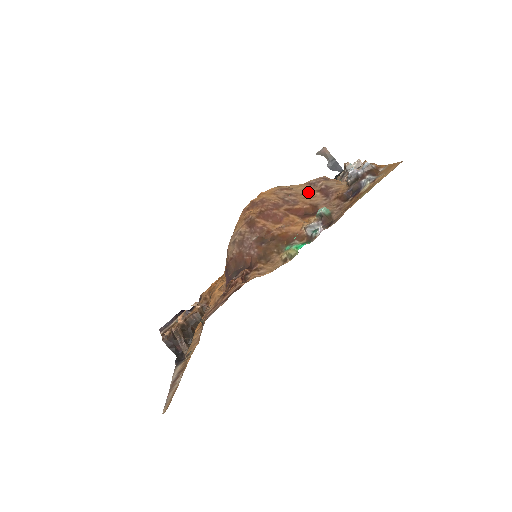
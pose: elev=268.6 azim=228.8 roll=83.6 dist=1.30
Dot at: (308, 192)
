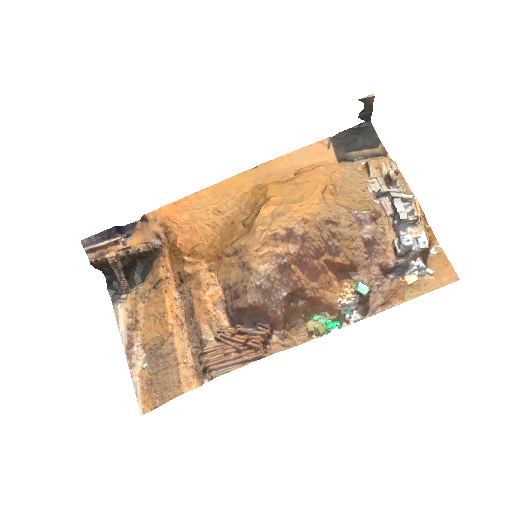
Dot at: (353, 237)
